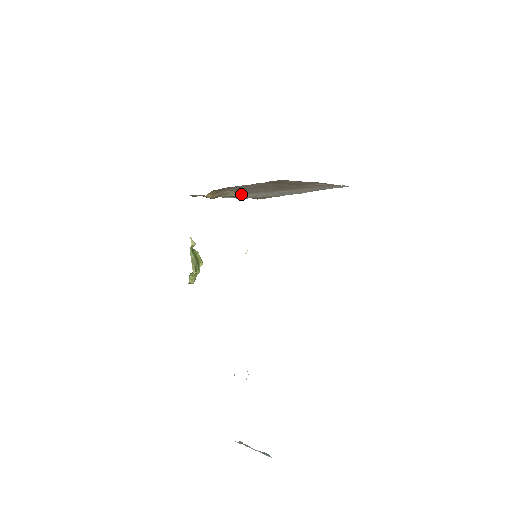
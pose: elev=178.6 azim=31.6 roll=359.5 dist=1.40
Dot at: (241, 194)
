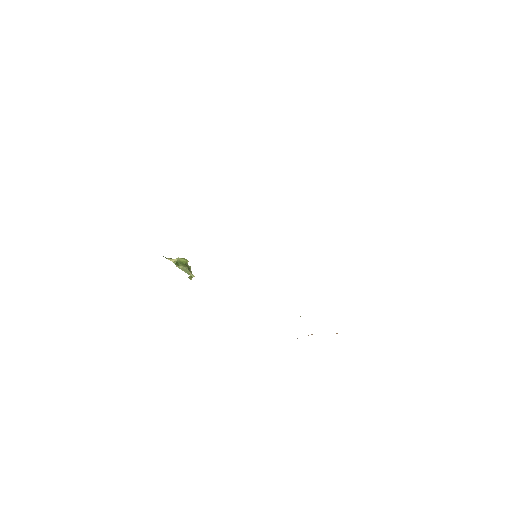
Dot at: occluded
